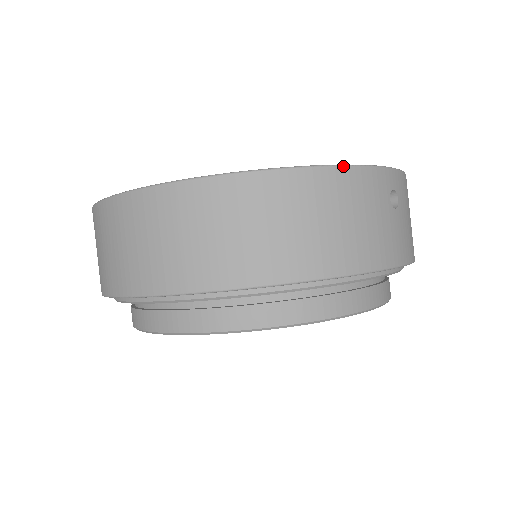
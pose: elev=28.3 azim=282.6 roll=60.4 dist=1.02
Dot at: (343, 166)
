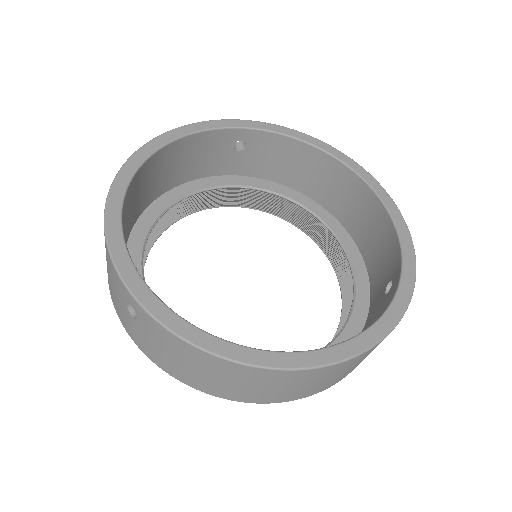
Dot at: (398, 323)
